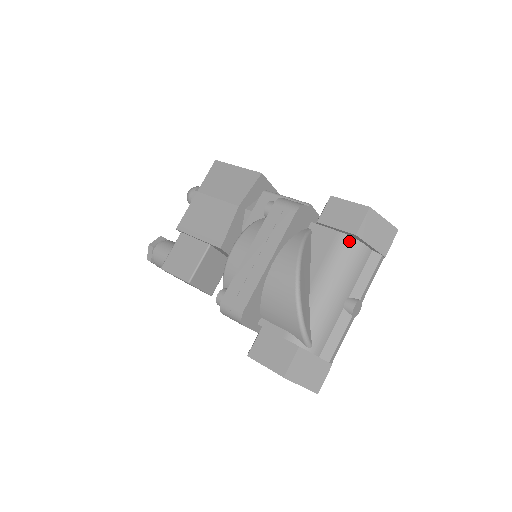
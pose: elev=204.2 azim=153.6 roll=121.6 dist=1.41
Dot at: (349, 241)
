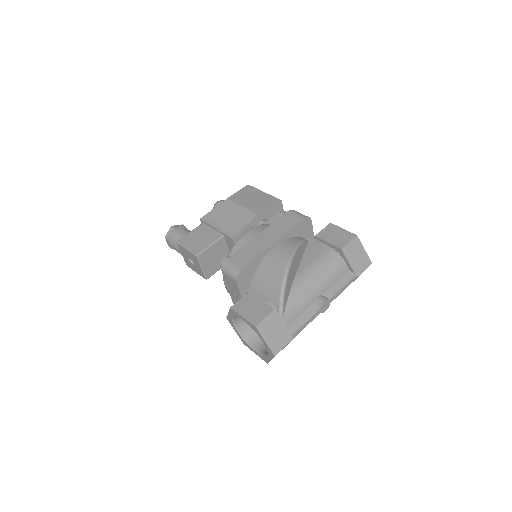
Dot at: (335, 254)
